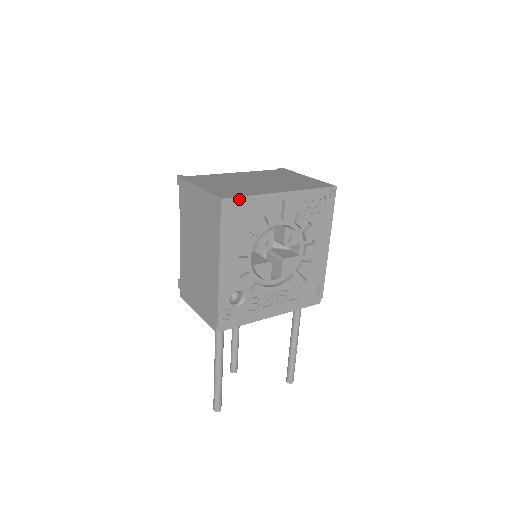
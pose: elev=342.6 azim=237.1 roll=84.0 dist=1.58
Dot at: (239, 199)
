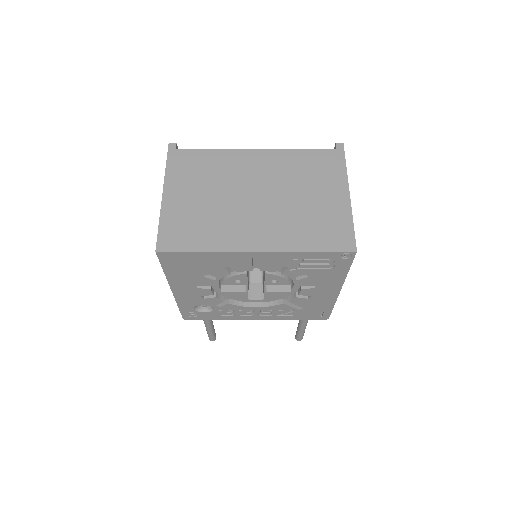
Dot at: (183, 253)
